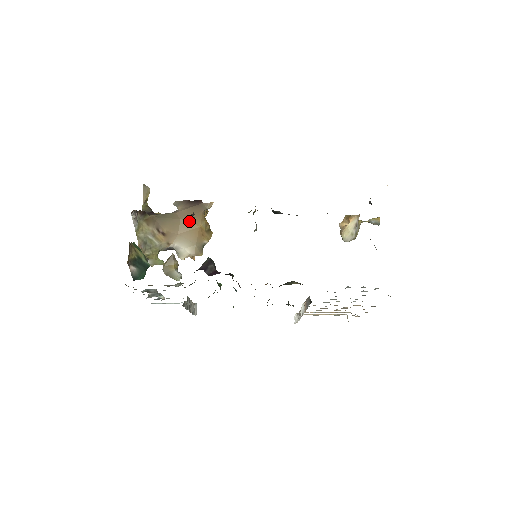
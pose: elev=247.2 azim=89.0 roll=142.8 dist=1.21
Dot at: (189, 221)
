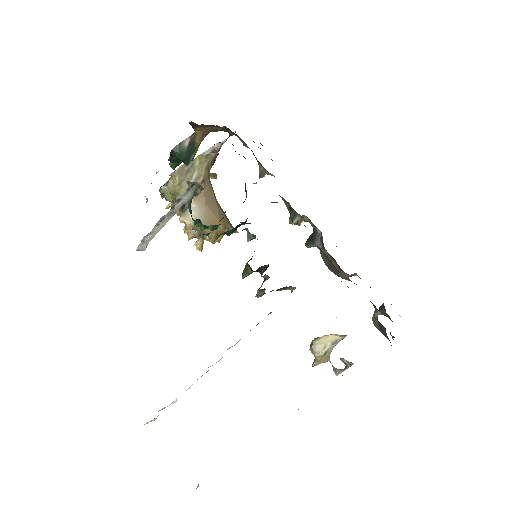
Dot at: (219, 212)
